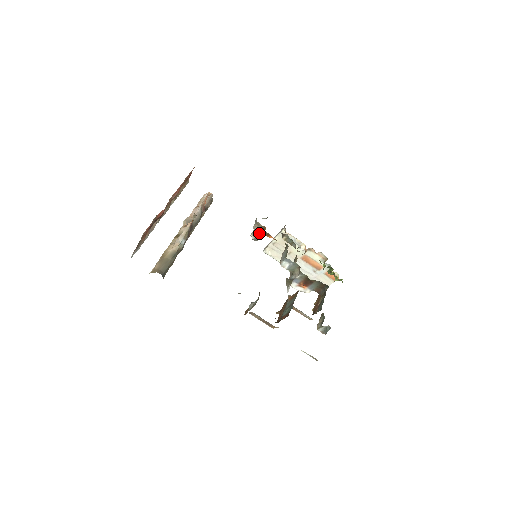
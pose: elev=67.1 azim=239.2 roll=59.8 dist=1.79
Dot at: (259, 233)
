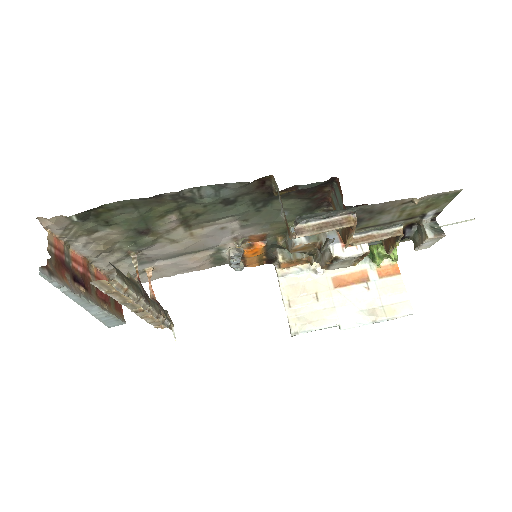
Dot at: occluded
